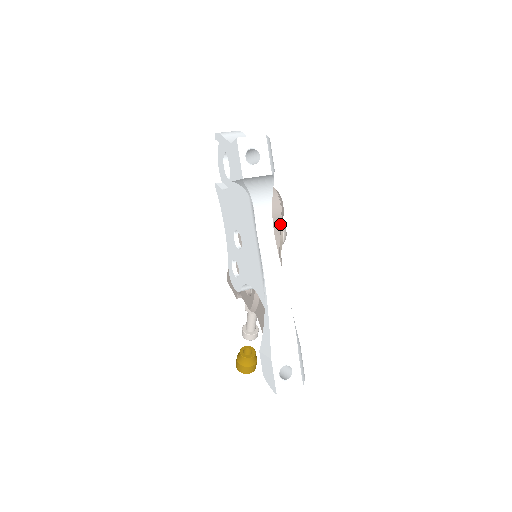
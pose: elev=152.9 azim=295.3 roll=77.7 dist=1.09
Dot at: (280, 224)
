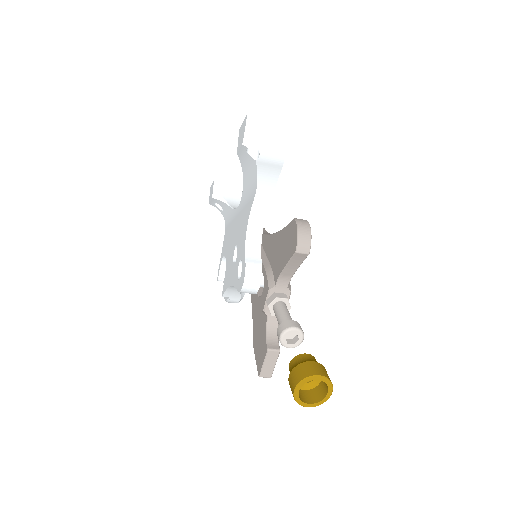
Dot at: (264, 229)
